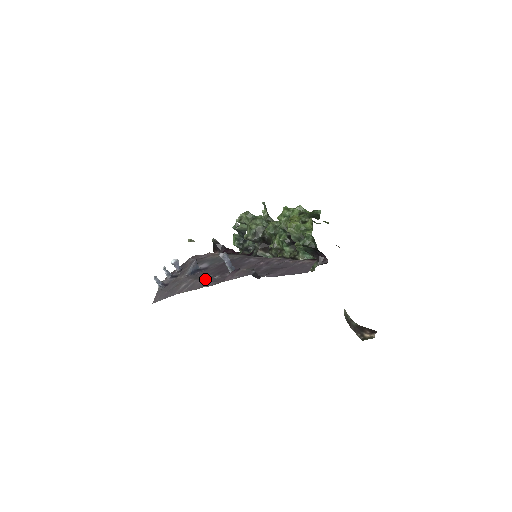
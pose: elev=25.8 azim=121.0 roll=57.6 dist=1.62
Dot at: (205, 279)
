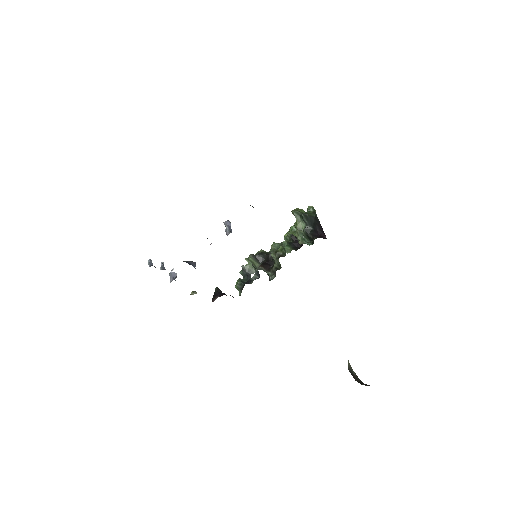
Dot at: occluded
